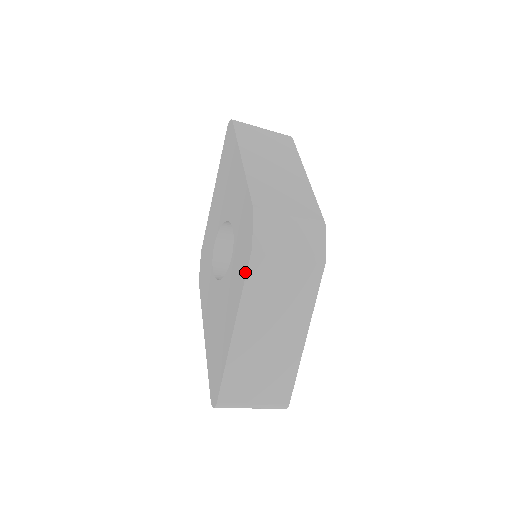
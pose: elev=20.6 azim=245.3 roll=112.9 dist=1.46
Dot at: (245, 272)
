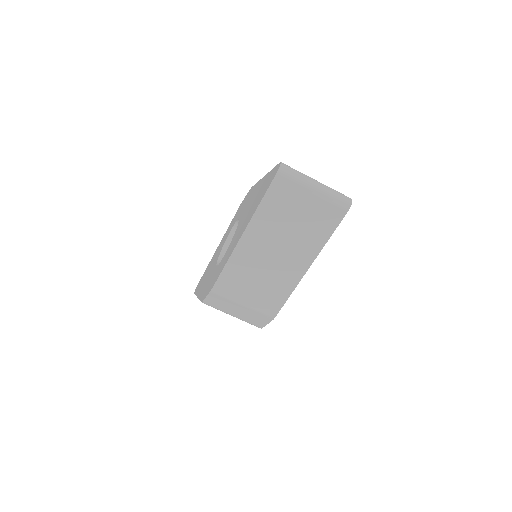
Dot at: (253, 187)
